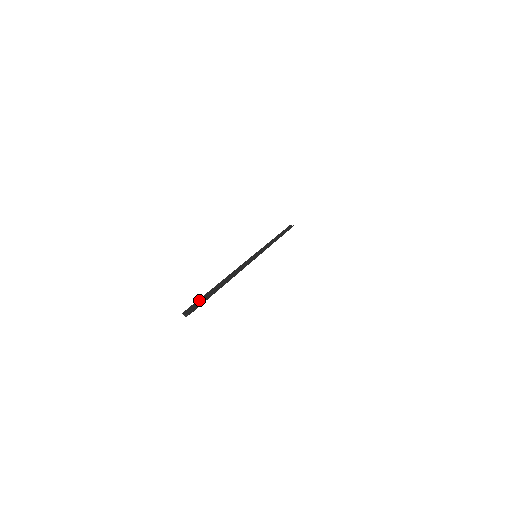
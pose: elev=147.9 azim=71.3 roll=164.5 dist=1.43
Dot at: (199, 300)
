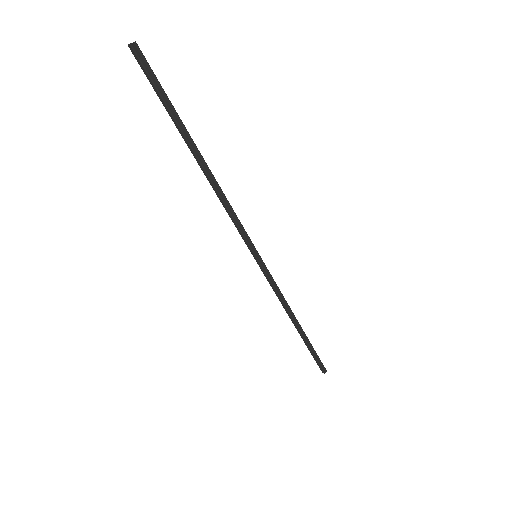
Dot at: (156, 89)
